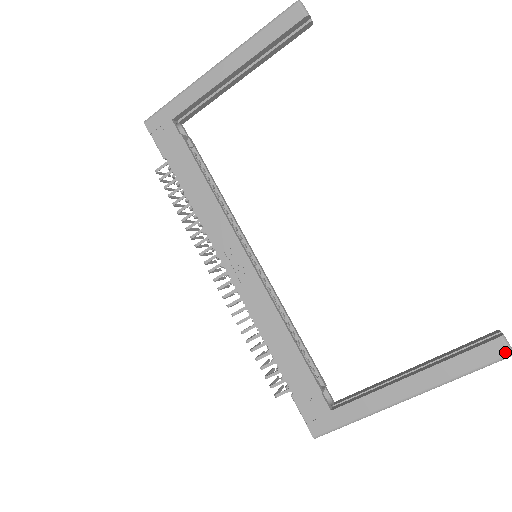
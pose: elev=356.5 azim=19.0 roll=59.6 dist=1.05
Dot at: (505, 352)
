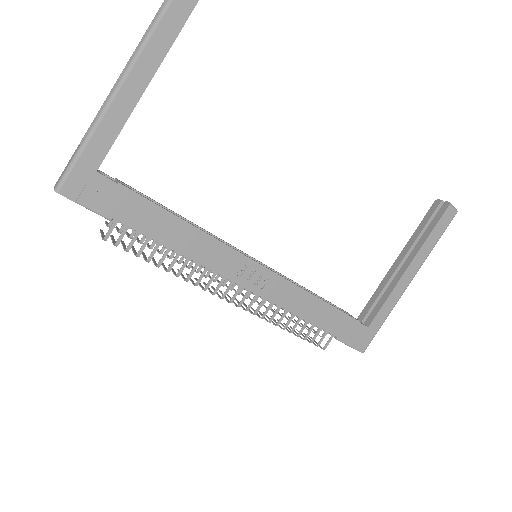
Dot at: (454, 213)
